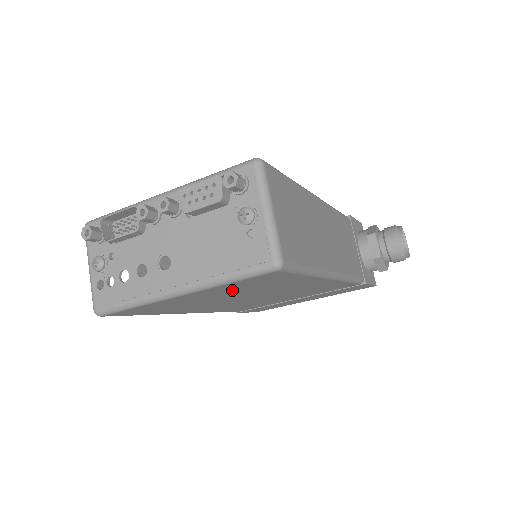
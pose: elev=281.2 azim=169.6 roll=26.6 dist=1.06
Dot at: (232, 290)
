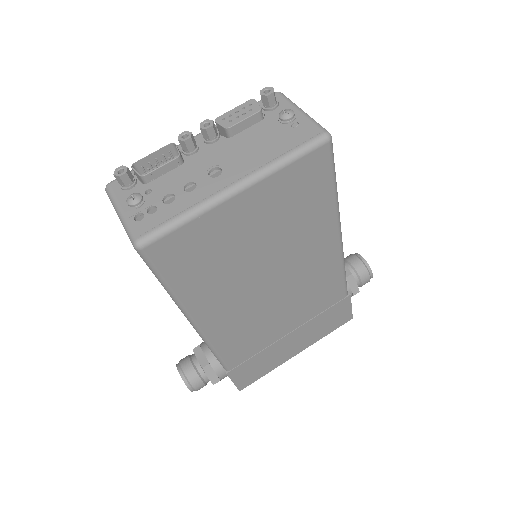
Dot at: (275, 209)
